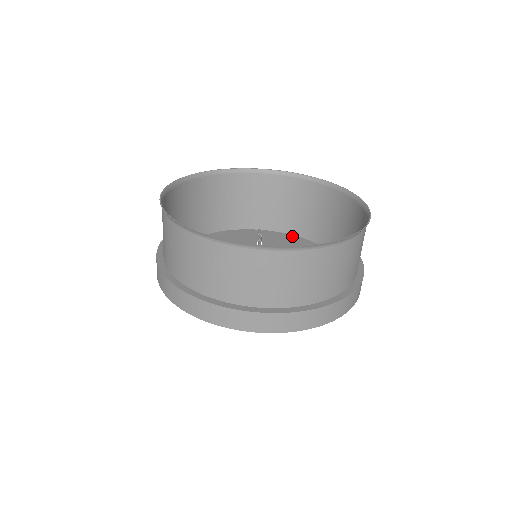
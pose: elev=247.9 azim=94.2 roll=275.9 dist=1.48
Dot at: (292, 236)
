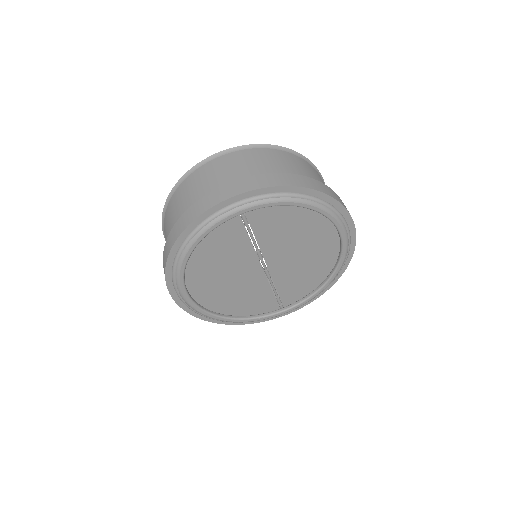
Dot at: occluded
